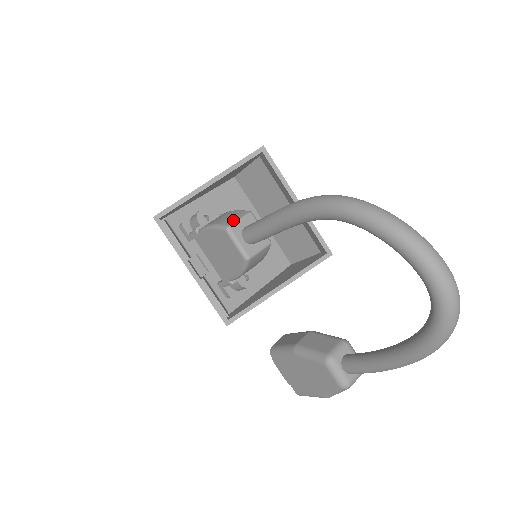
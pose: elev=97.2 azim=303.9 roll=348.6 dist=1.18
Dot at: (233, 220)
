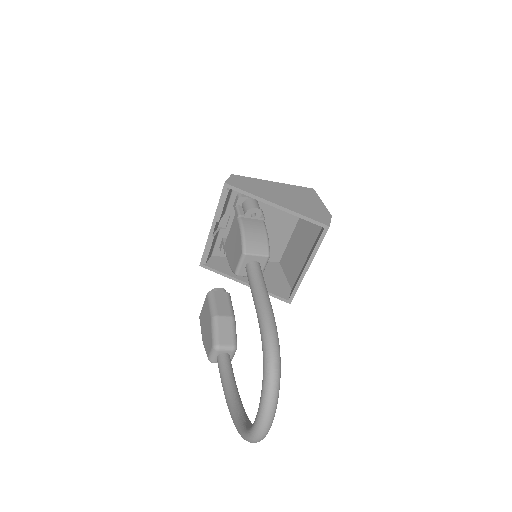
Dot at: (254, 251)
